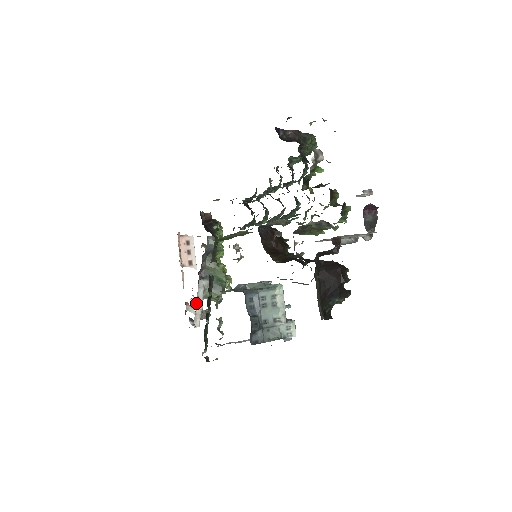
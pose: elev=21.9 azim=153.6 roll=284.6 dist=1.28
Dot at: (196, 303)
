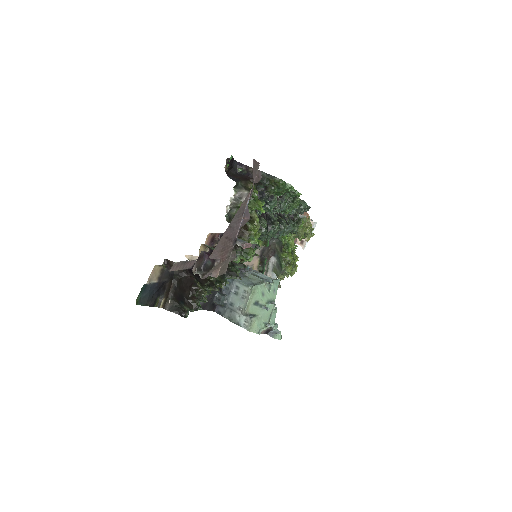
Dot at: (268, 271)
